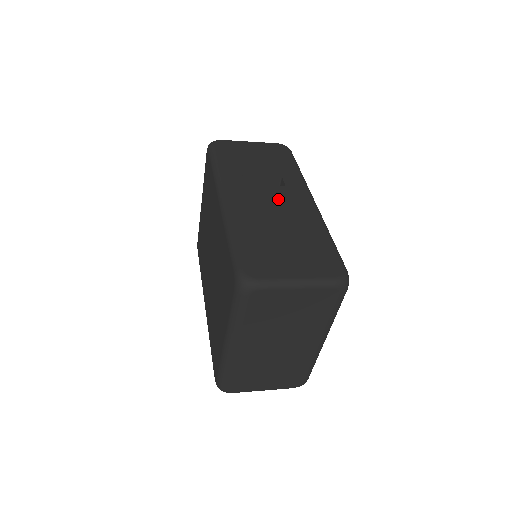
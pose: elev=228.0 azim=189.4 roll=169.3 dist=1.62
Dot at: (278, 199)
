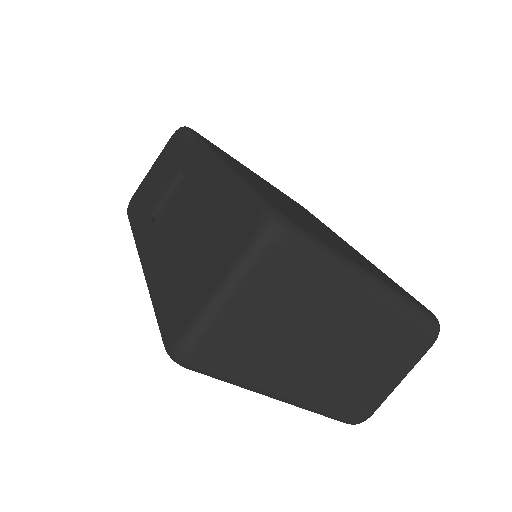
Dot at: (181, 202)
